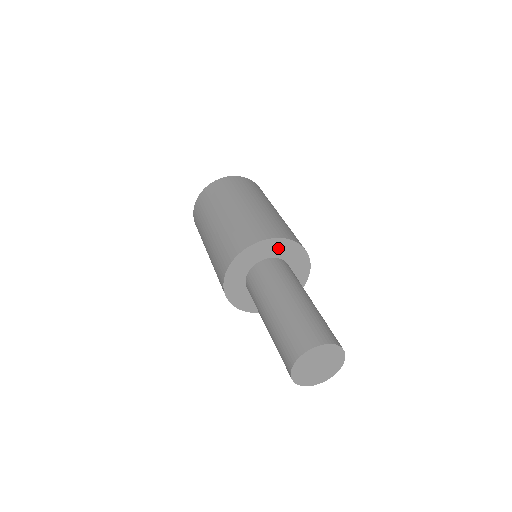
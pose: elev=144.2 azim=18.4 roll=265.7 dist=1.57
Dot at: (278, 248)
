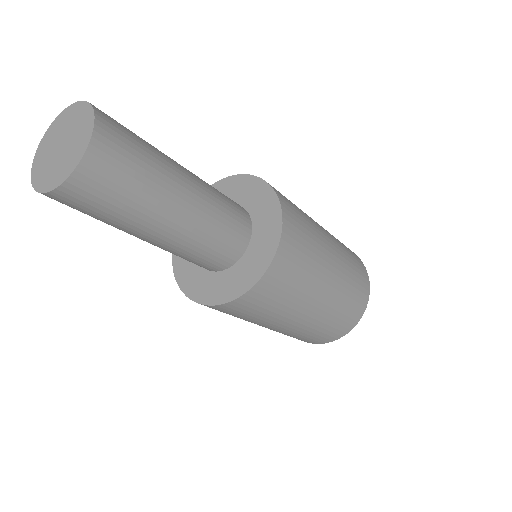
Dot at: occluded
